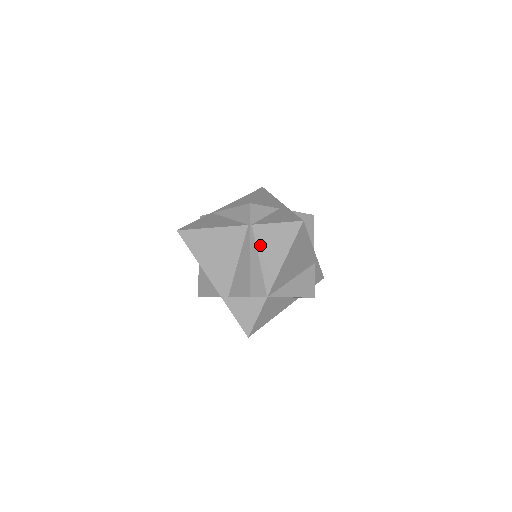
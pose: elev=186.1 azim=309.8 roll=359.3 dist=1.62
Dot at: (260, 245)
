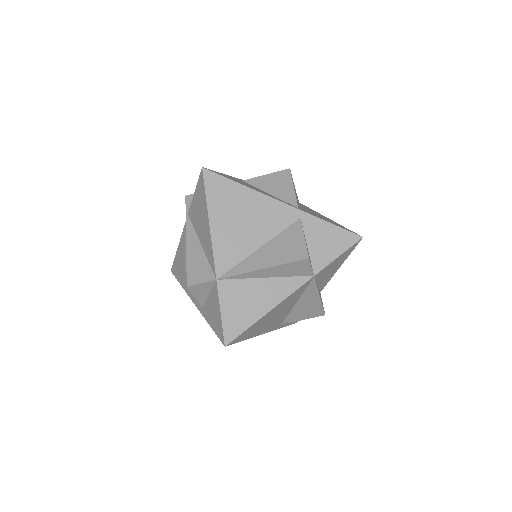
Dot at: (196, 227)
